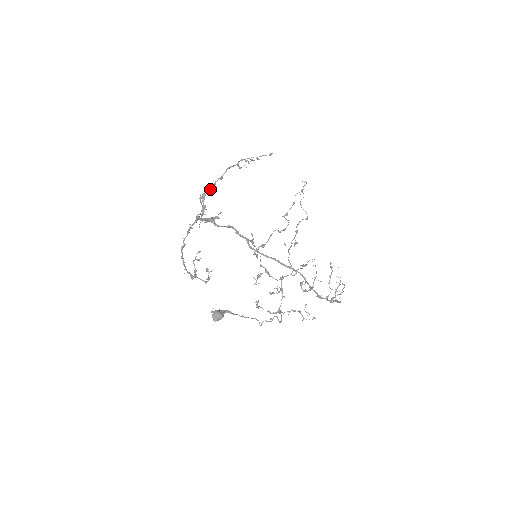
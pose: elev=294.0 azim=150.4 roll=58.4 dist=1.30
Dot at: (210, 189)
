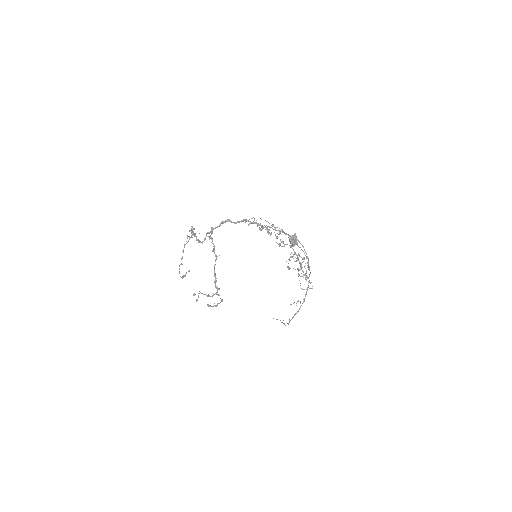
Dot at: occluded
